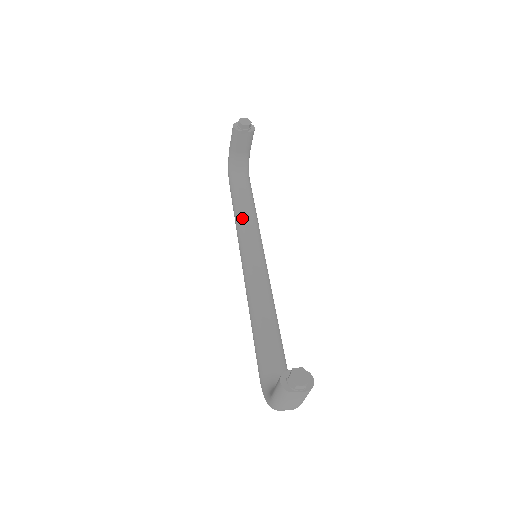
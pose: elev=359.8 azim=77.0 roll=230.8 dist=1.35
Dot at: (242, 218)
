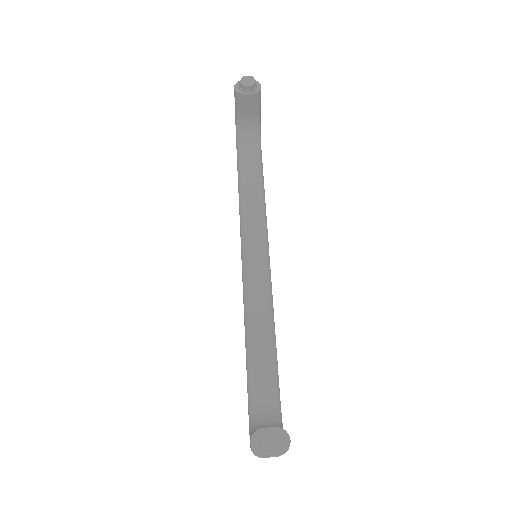
Dot at: (245, 204)
